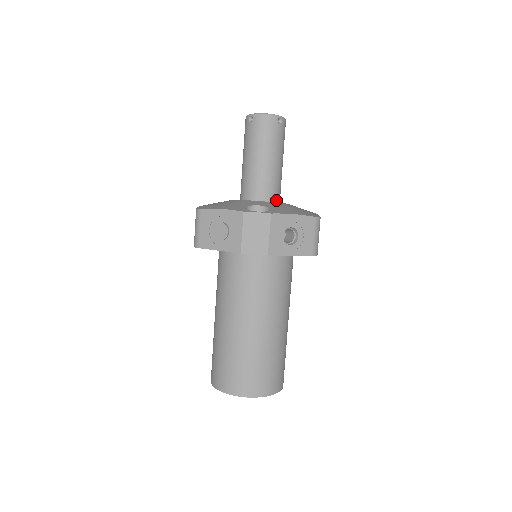
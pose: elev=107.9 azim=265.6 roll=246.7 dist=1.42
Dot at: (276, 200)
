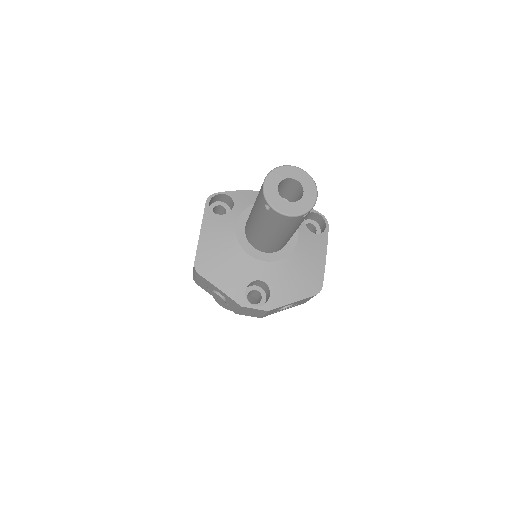
Dot at: (284, 246)
